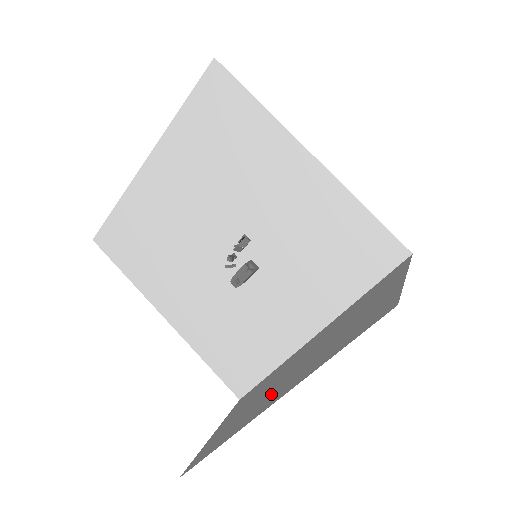
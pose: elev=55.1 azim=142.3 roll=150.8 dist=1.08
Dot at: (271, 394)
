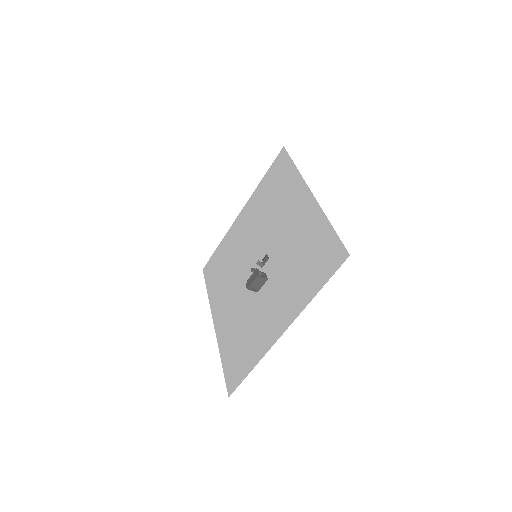
Dot at: occluded
